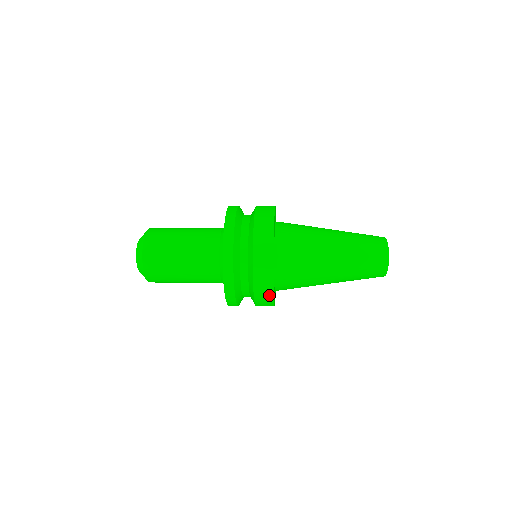
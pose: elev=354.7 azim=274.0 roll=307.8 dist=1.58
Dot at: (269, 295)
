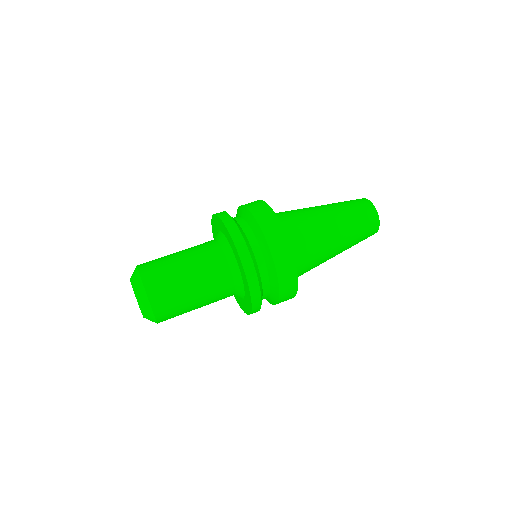
Dot at: (291, 298)
